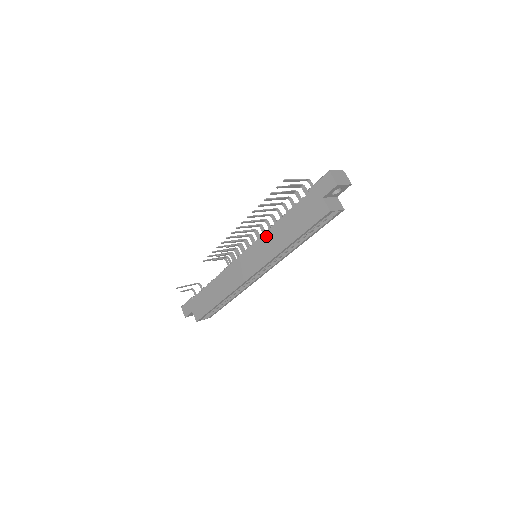
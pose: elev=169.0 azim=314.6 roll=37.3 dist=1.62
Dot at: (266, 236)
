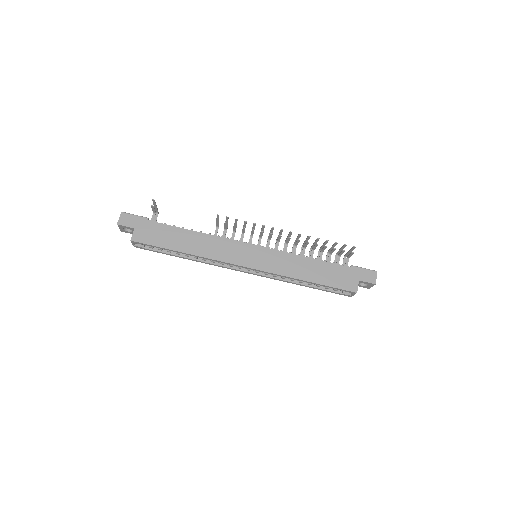
Dot at: (289, 256)
